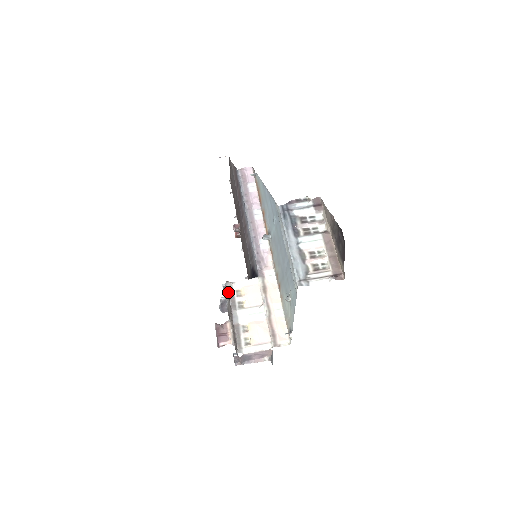
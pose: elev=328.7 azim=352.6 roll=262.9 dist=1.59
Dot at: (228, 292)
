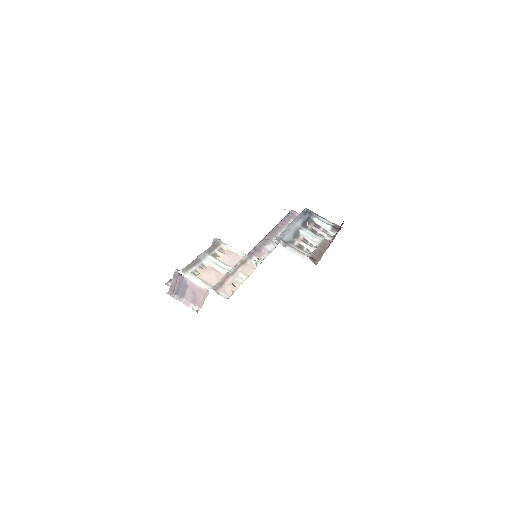
Dot at: (214, 243)
